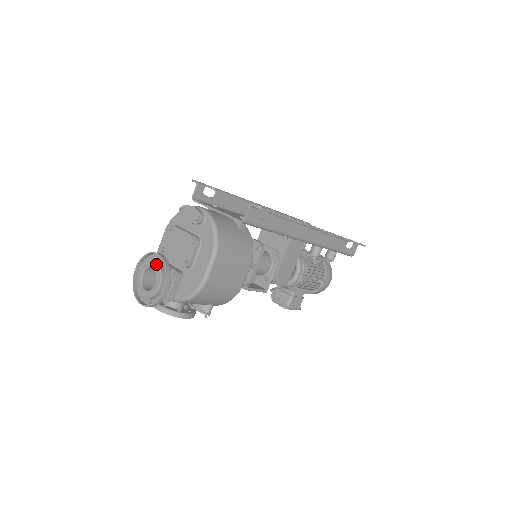
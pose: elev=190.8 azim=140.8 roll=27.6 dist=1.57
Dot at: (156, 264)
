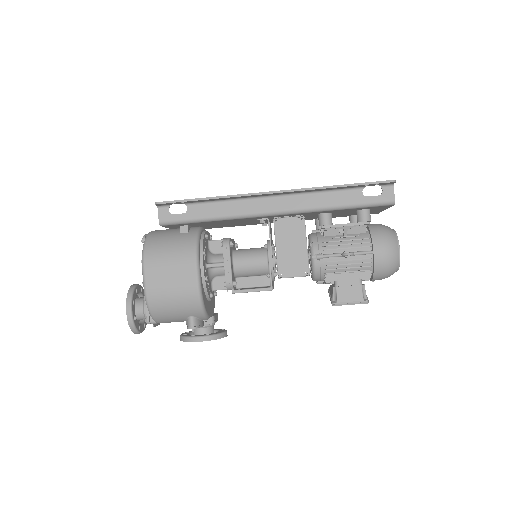
Dot at: occluded
